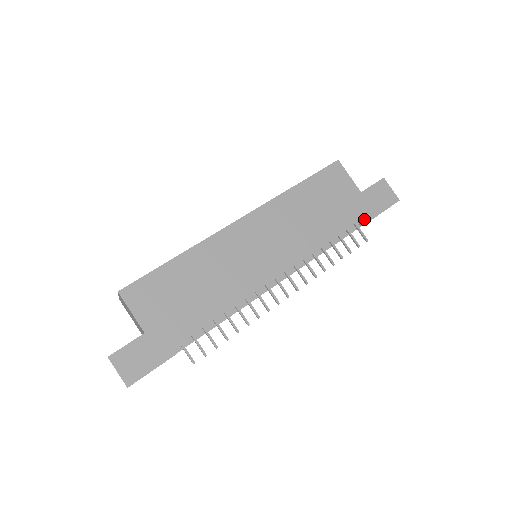
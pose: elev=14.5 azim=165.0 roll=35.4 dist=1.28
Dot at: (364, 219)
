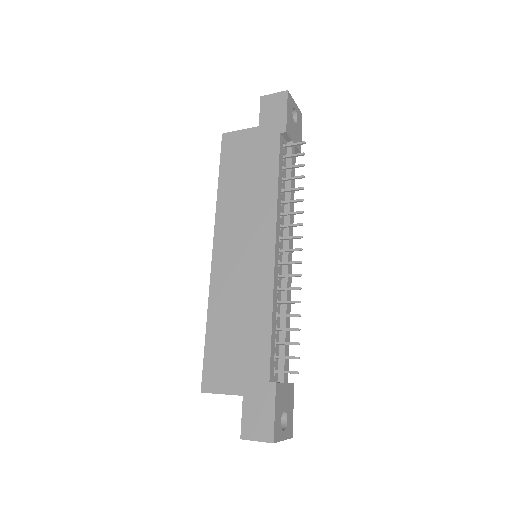
Dot at: (283, 136)
